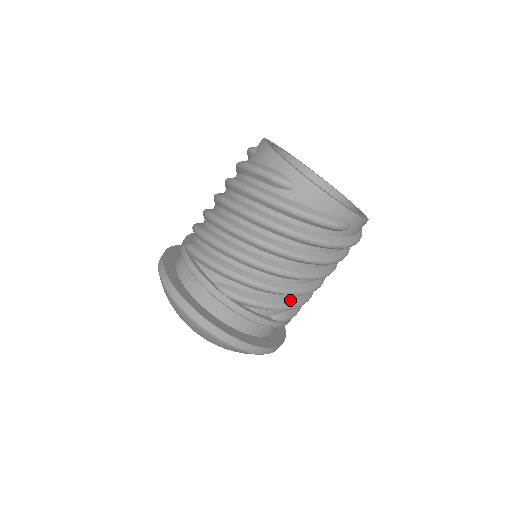
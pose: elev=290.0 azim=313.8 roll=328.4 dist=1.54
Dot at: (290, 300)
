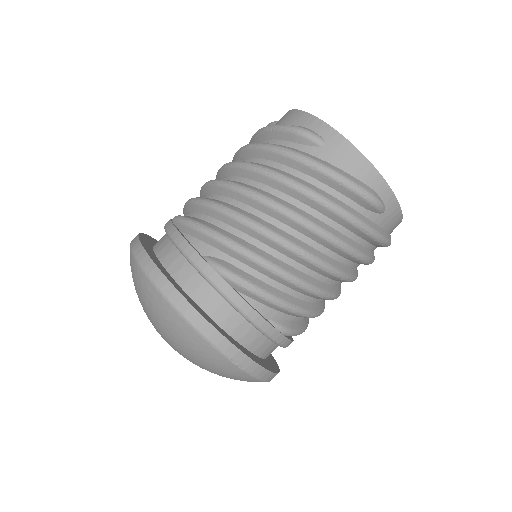
Dot at: (298, 300)
